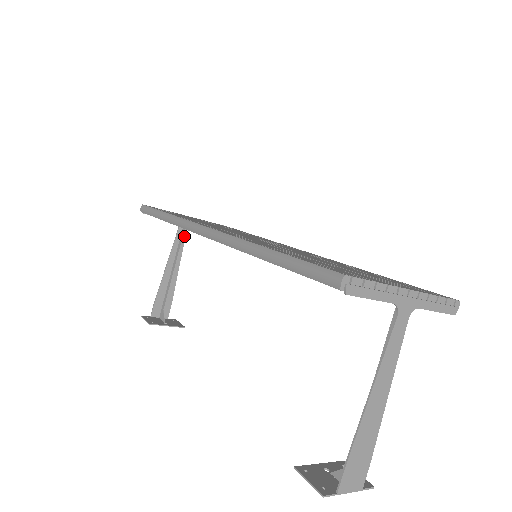
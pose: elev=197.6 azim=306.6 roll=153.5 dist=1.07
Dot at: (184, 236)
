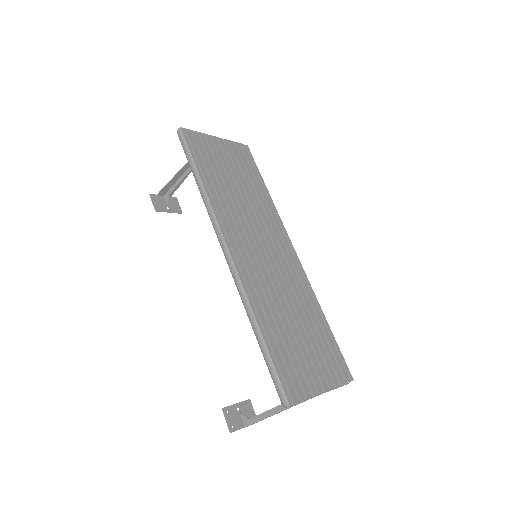
Dot at: occluded
